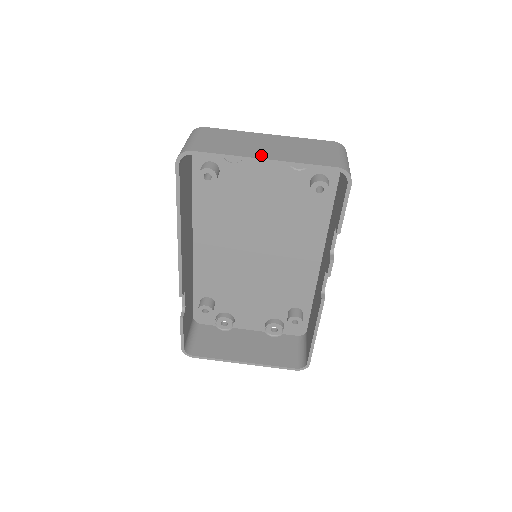
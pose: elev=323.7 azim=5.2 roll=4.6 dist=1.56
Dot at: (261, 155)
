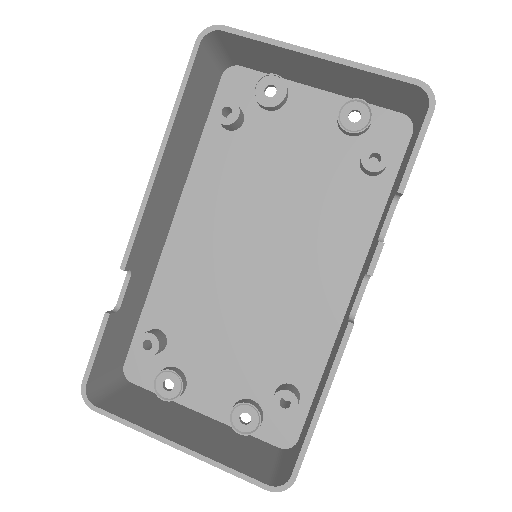
Dot at: occluded
